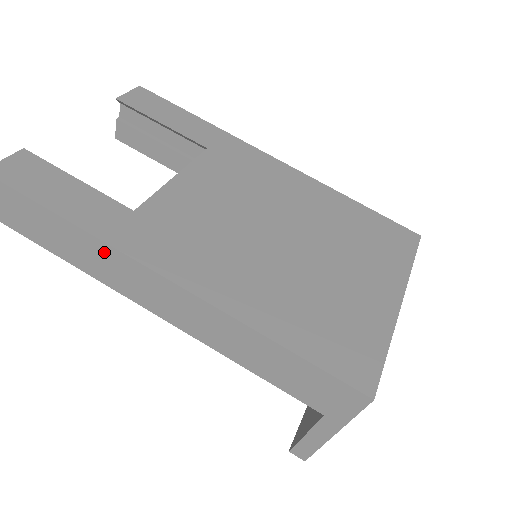
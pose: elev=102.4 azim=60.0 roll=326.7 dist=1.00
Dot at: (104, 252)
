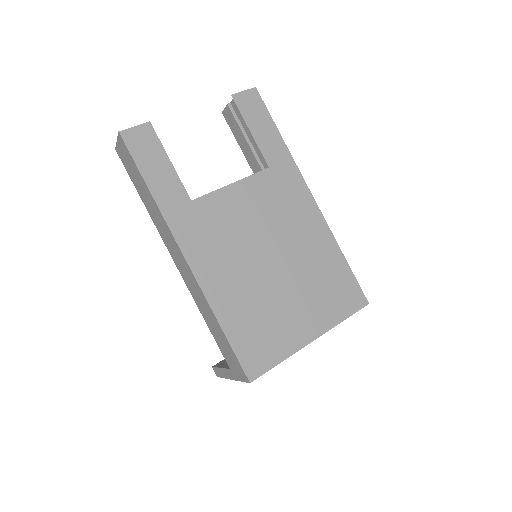
Dot at: (161, 219)
